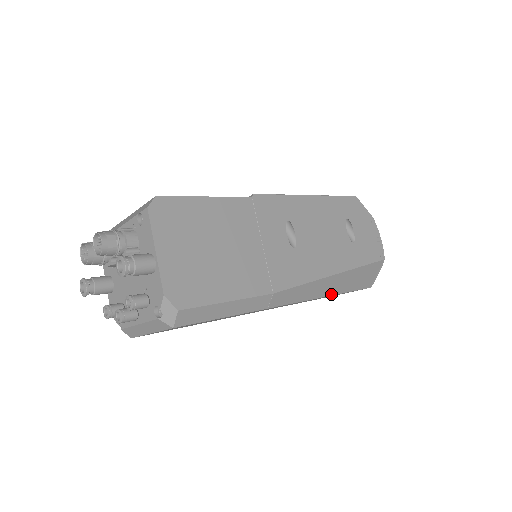
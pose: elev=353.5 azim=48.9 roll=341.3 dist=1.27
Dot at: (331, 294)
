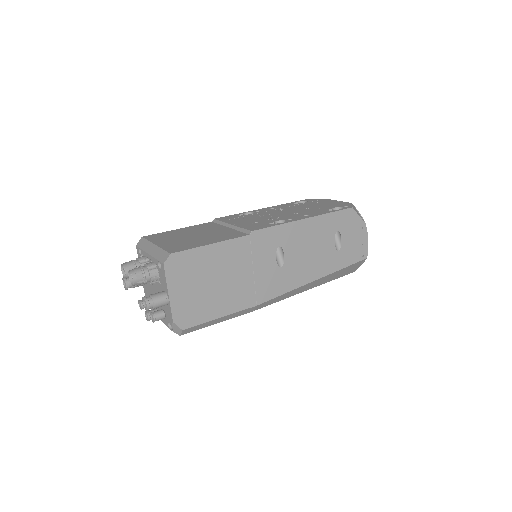
Dot at: occluded
